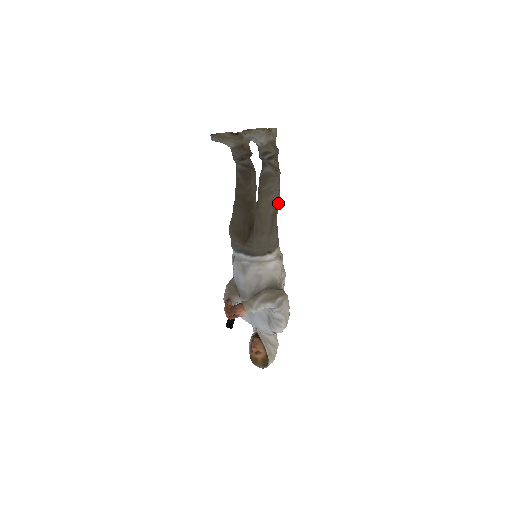
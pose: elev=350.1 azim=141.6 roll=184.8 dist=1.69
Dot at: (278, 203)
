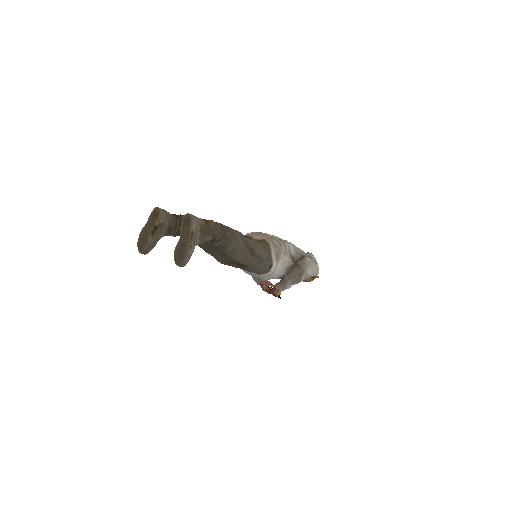
Dot at: (246, 241)
